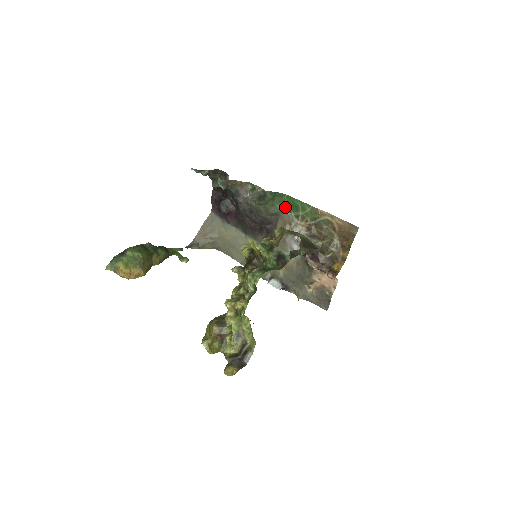
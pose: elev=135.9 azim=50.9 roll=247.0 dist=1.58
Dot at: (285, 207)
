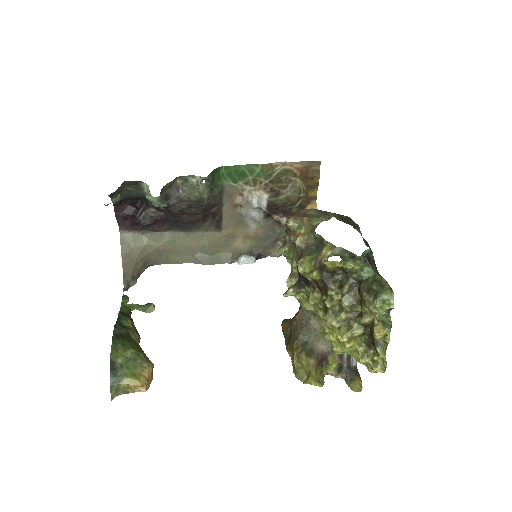
Dot at: (227, 180)
